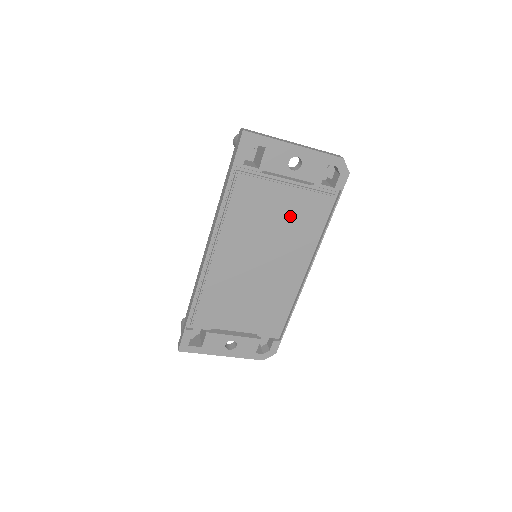
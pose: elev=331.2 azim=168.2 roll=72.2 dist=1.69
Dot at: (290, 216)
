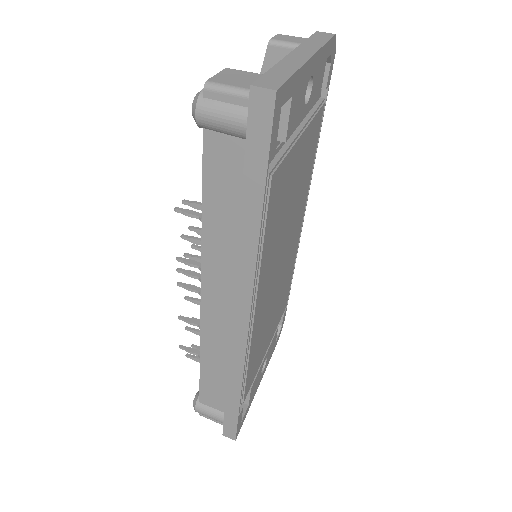
Dot at: (300, 173)
